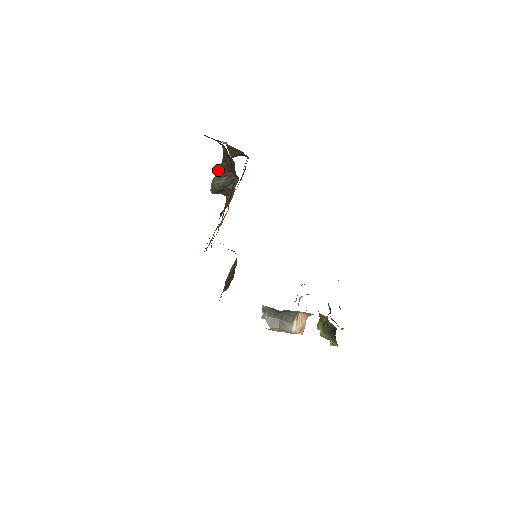
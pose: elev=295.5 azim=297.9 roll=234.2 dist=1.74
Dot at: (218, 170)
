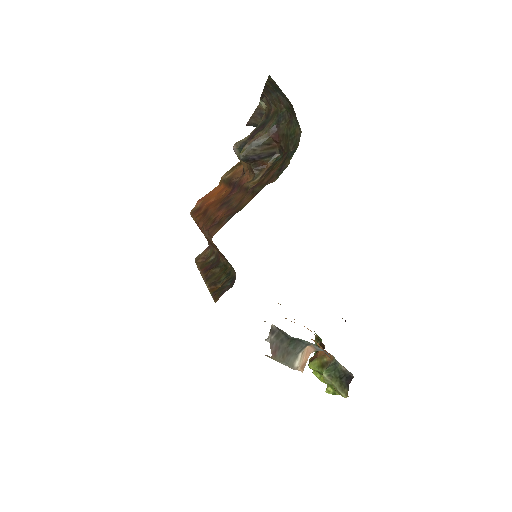
Dot at: (258, 133)
